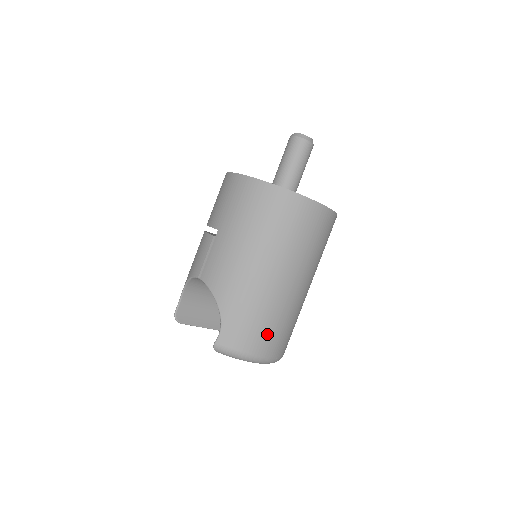
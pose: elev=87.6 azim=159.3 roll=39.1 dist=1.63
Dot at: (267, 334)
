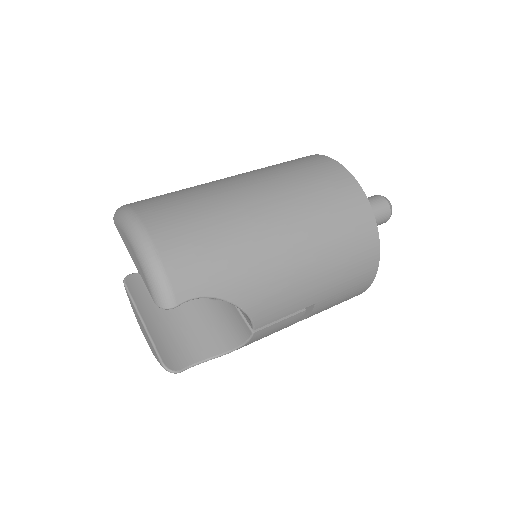
Dot at: (176, 211)
